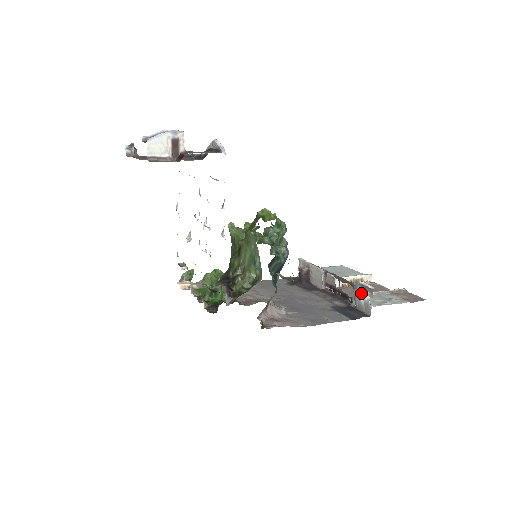
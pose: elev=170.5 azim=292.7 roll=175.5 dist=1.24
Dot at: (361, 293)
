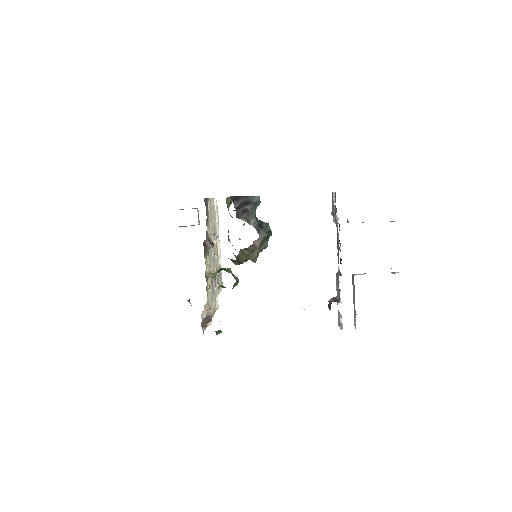
Dot at: (334, 209)
